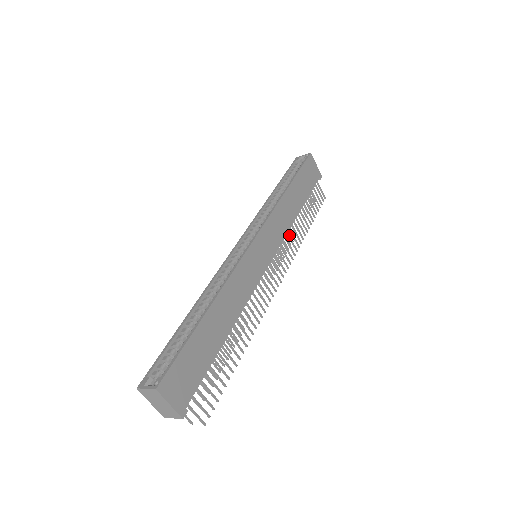
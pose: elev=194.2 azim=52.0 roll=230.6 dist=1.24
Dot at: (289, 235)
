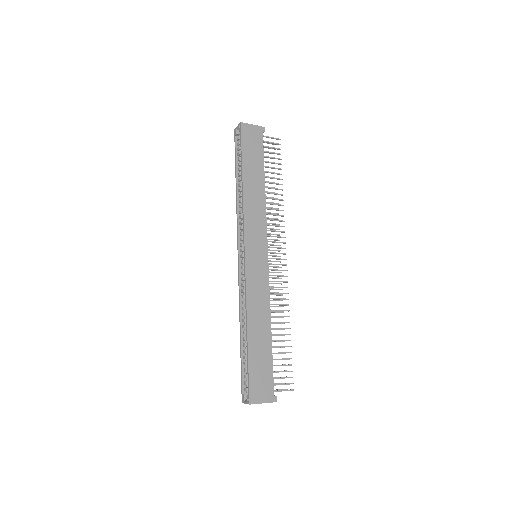
Dot at: occluded
